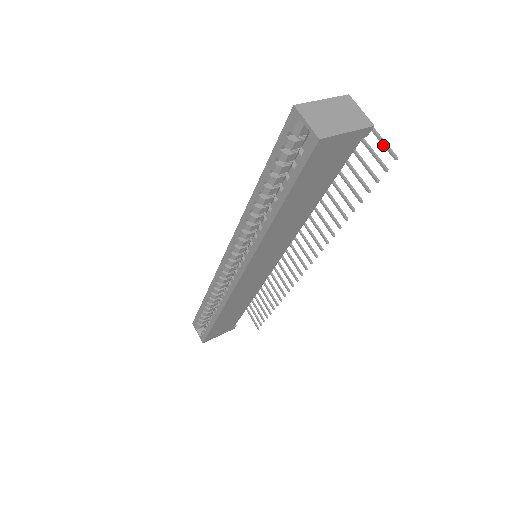
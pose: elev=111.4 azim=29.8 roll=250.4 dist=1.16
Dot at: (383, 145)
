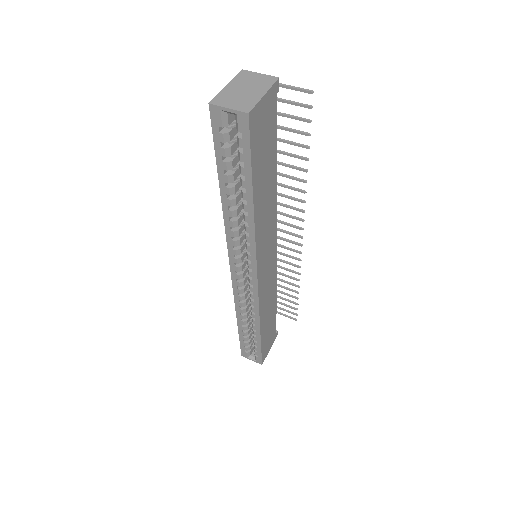
Dot at: (295, 90)
